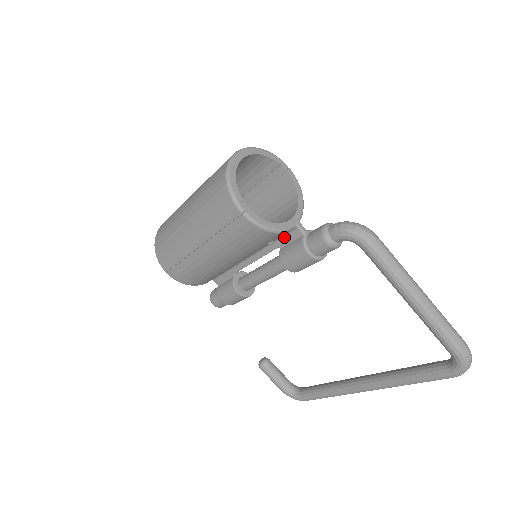
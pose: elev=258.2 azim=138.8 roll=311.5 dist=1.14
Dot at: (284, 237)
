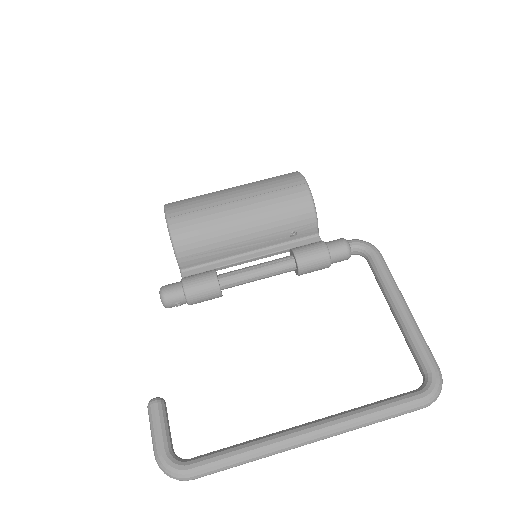
Dot at: (301, 241)
